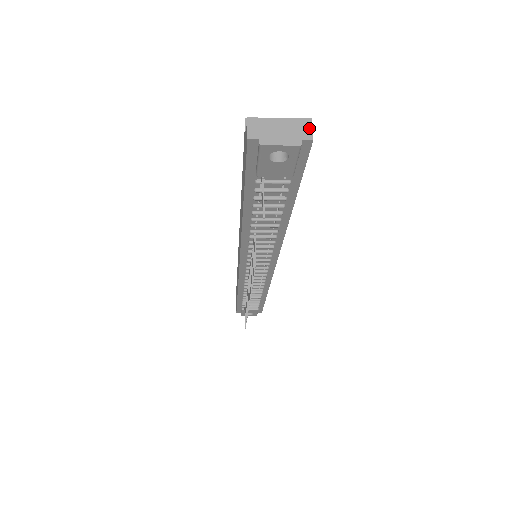
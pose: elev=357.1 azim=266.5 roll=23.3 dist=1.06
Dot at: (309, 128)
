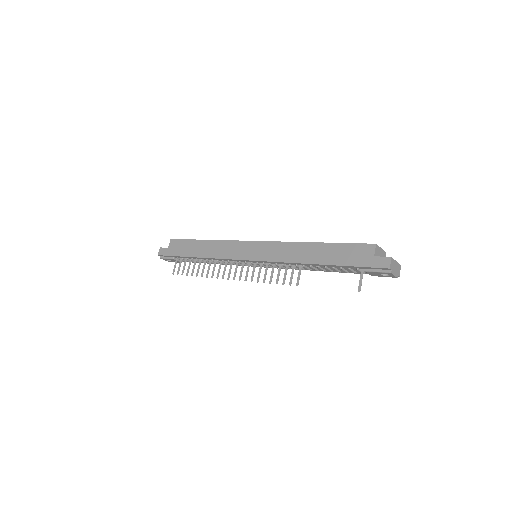
Dot at: occluded
